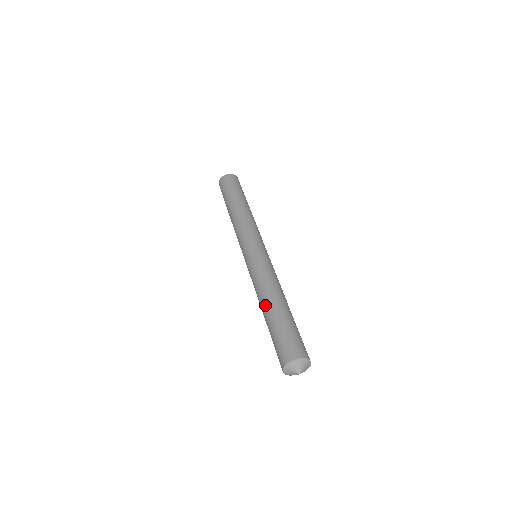
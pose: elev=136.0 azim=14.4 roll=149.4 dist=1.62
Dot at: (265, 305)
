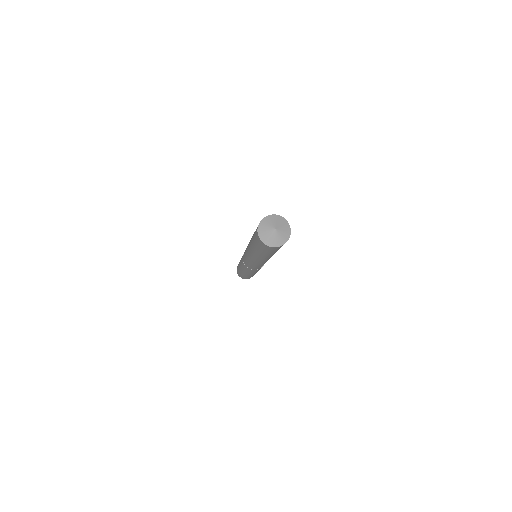
Dot at: (250, 249)
